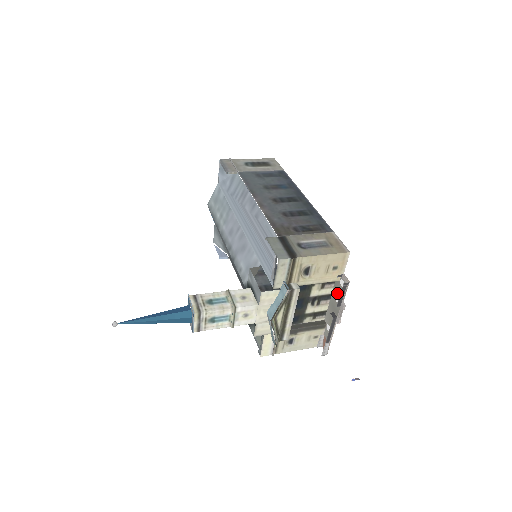
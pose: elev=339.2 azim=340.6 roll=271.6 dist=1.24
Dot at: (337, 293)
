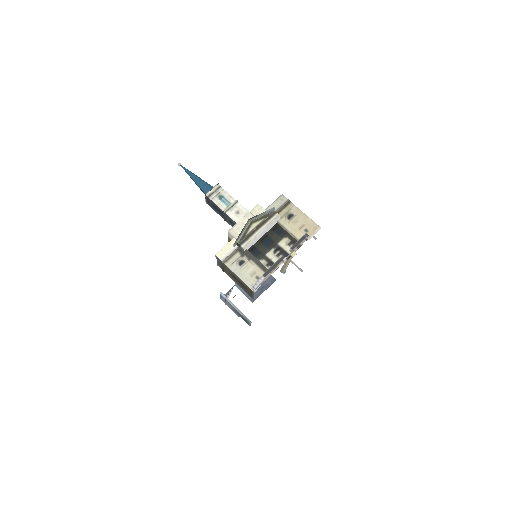
Dot at: occluded
